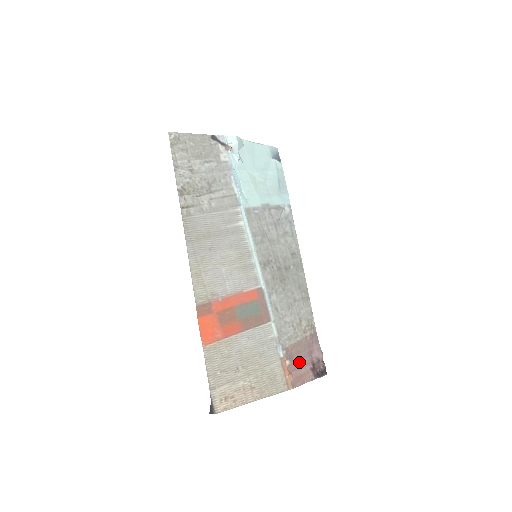
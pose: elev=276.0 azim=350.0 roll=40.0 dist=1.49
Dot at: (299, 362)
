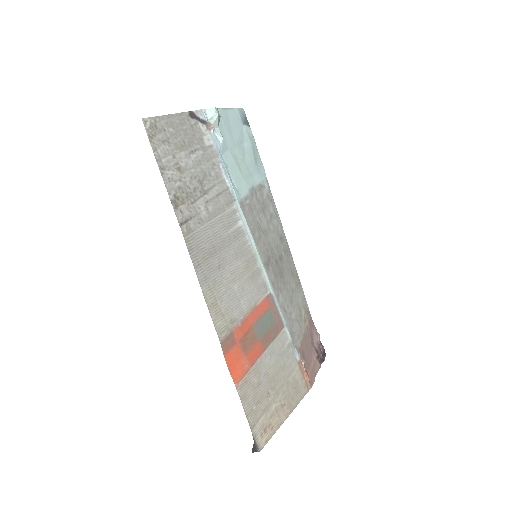
Dot at: (308, 356)
